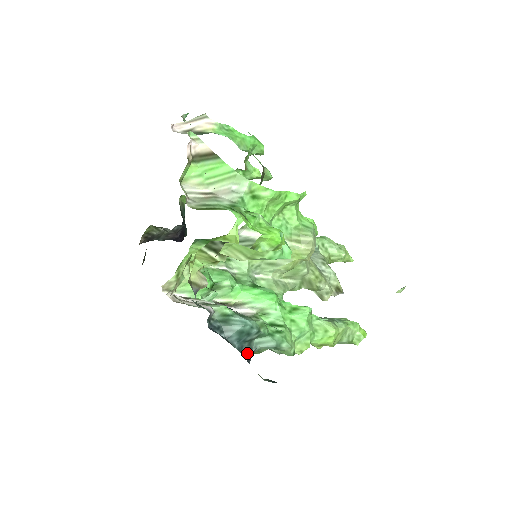
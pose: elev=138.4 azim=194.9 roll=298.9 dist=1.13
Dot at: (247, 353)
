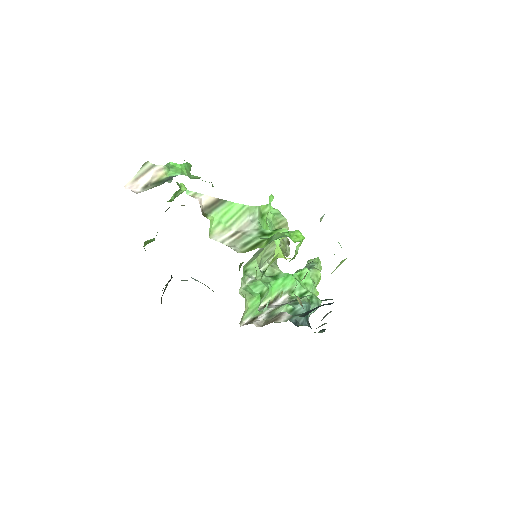
Dot at: (309, 324)
